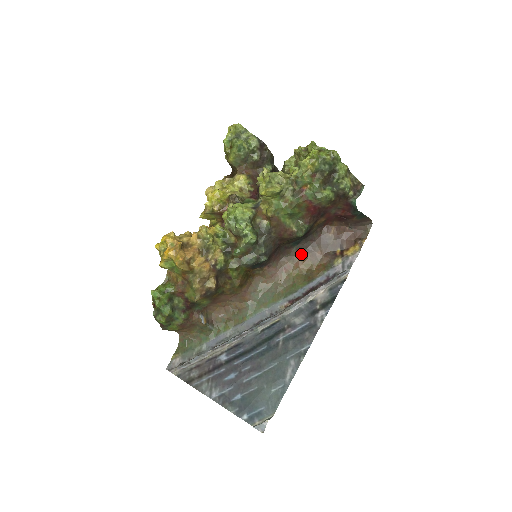
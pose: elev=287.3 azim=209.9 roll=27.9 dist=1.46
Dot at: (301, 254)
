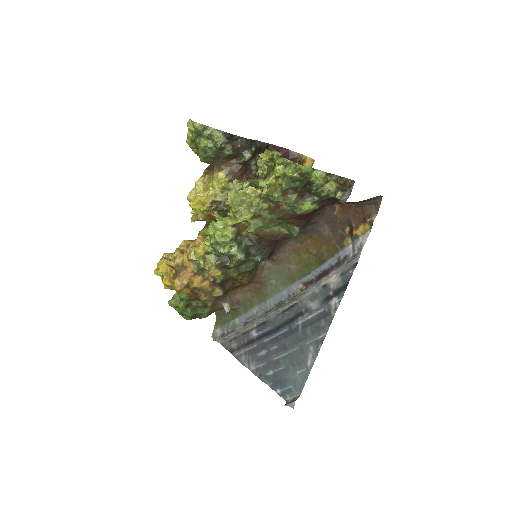
Dot at: (307, 236)
